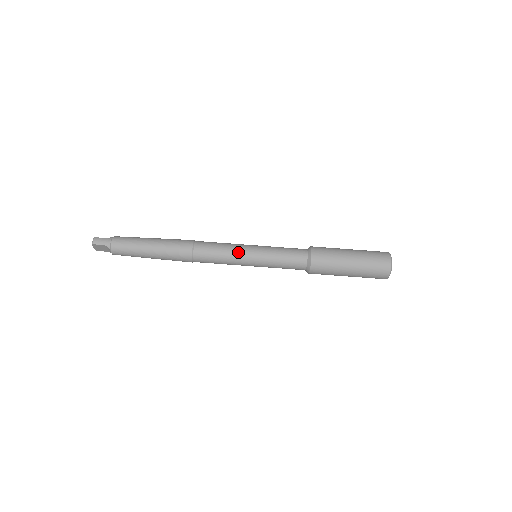
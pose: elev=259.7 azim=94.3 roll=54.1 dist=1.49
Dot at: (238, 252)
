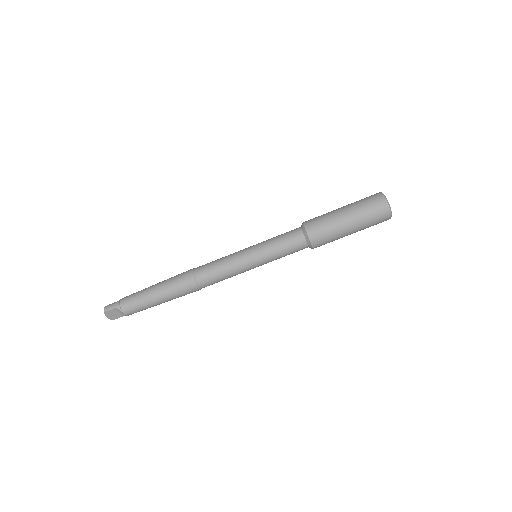
Dot at: (236, 257)
